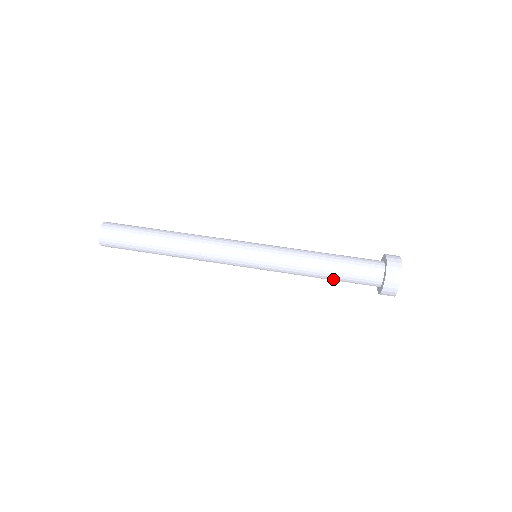
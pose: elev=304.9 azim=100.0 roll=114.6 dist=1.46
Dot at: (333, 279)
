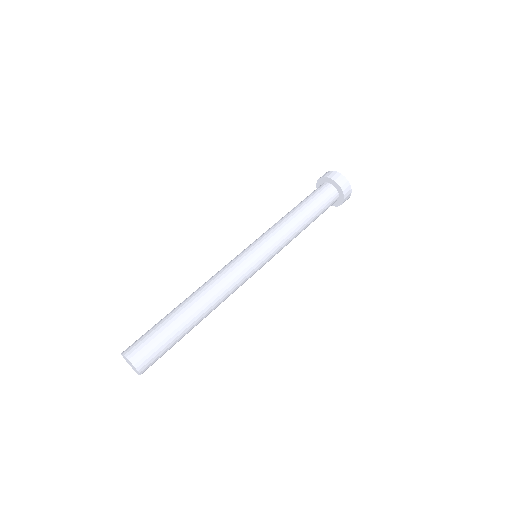
Dot at: (312, 215)
